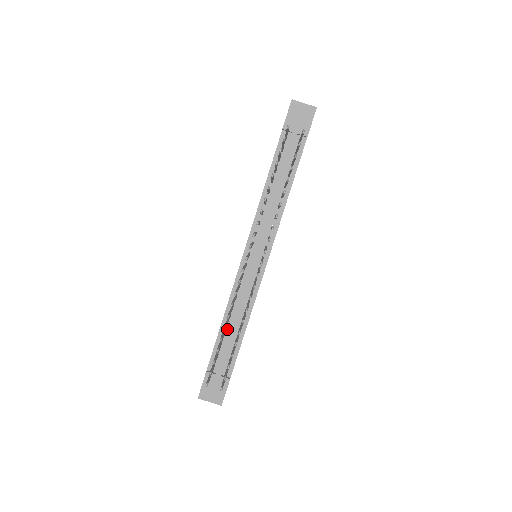
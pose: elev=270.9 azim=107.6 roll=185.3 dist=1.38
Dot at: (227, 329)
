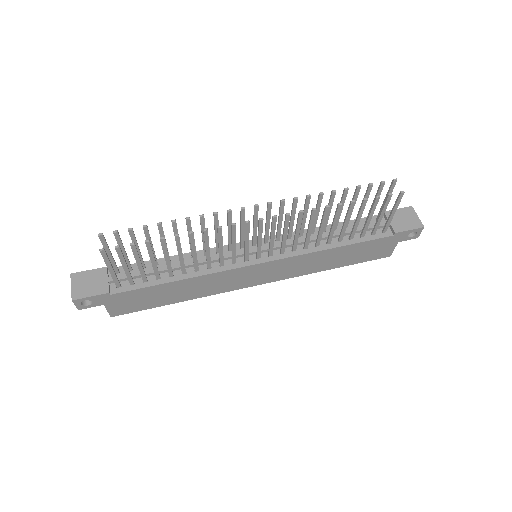
Dot at: (165, 264)
